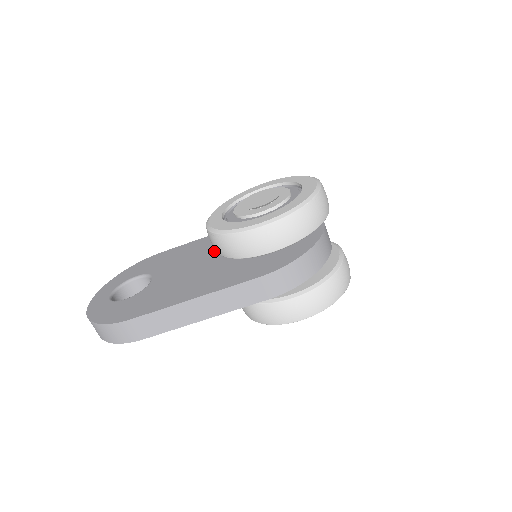
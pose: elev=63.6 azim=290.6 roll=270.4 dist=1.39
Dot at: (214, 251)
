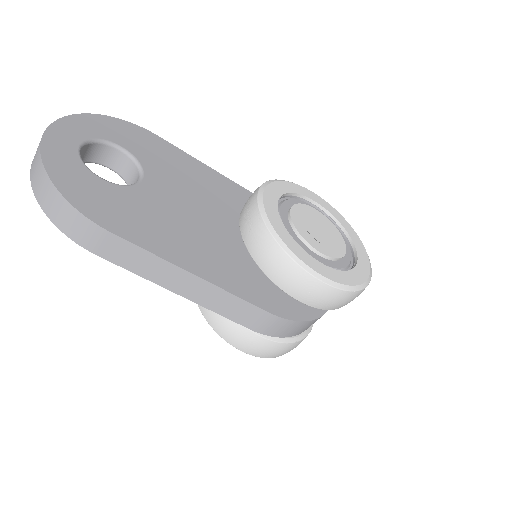
Dot at: (223, 209)
